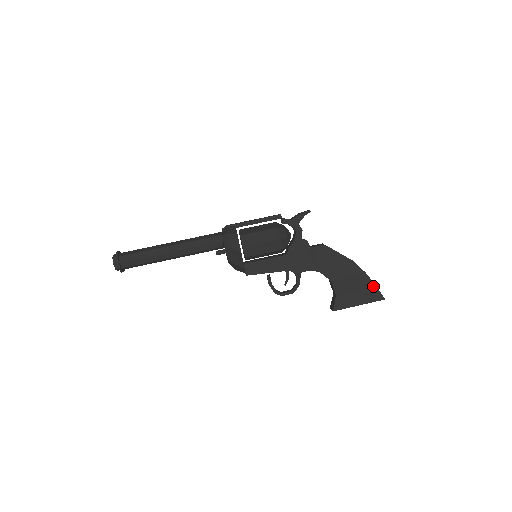
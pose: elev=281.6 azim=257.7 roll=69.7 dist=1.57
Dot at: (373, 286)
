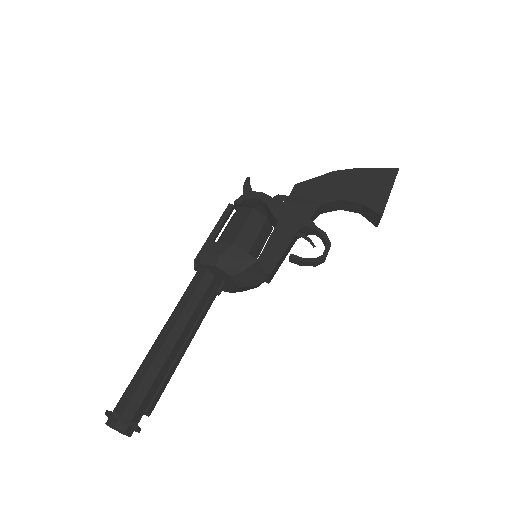
Dot at: (376, 170)
